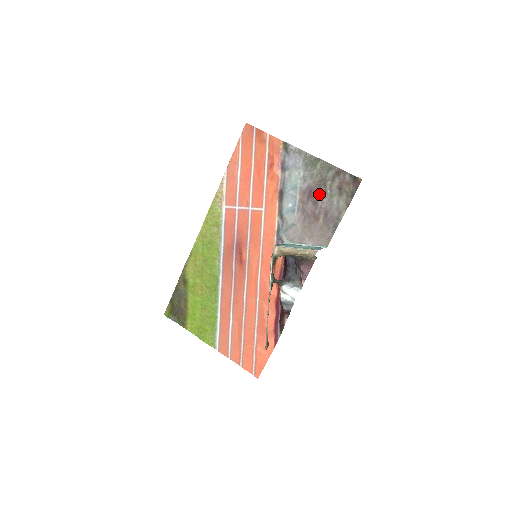
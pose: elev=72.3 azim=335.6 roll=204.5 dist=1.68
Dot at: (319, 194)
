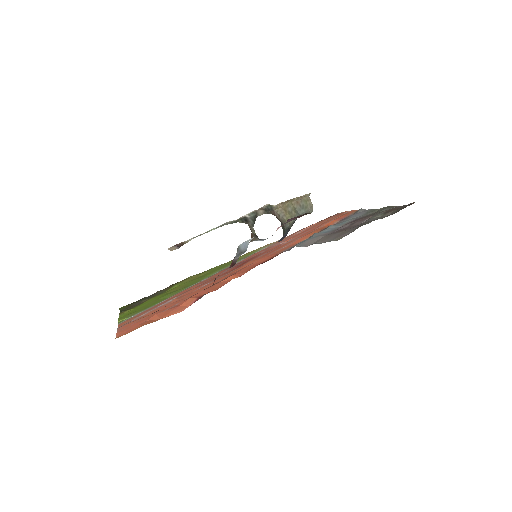
Dot at: (362, 219)
